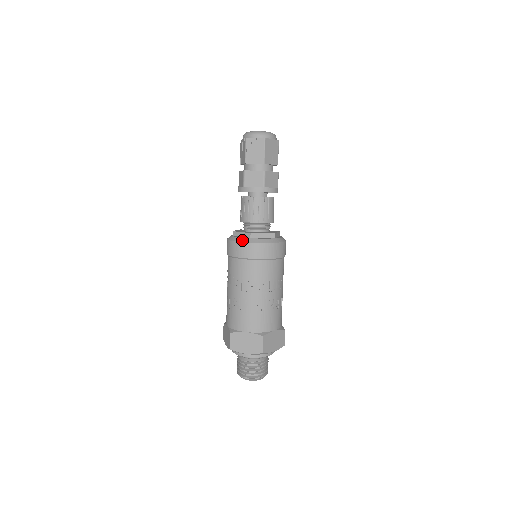
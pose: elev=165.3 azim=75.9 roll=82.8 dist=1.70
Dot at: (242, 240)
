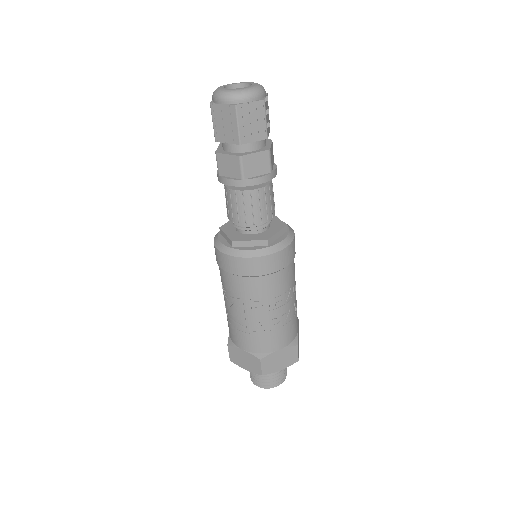
Dot at: (260, 253)
